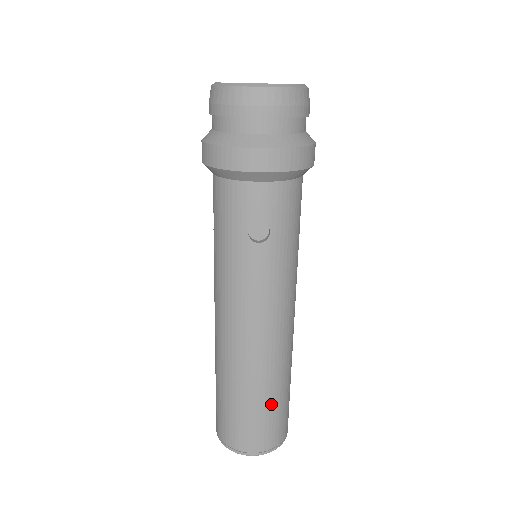
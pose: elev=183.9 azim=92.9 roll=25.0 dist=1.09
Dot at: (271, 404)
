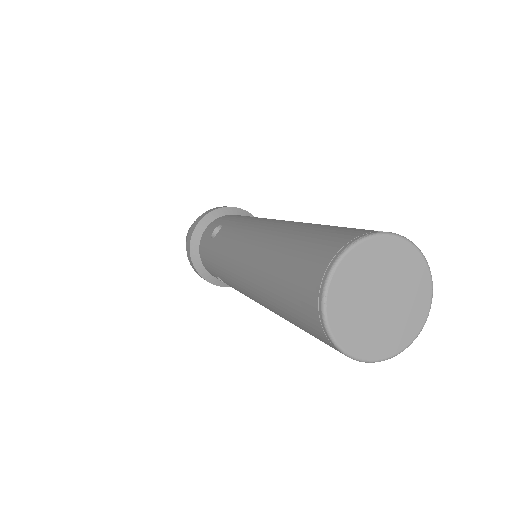
Dot at: occluded
